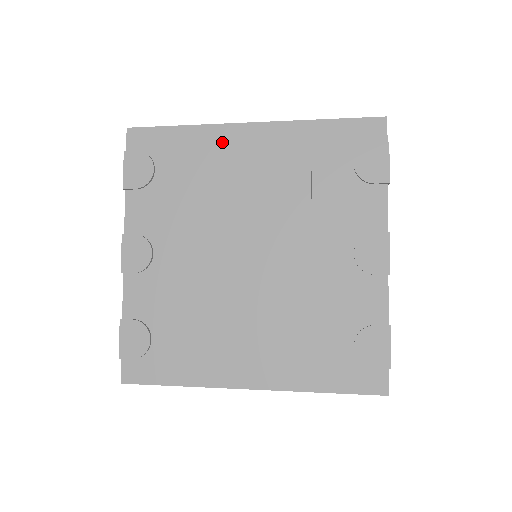
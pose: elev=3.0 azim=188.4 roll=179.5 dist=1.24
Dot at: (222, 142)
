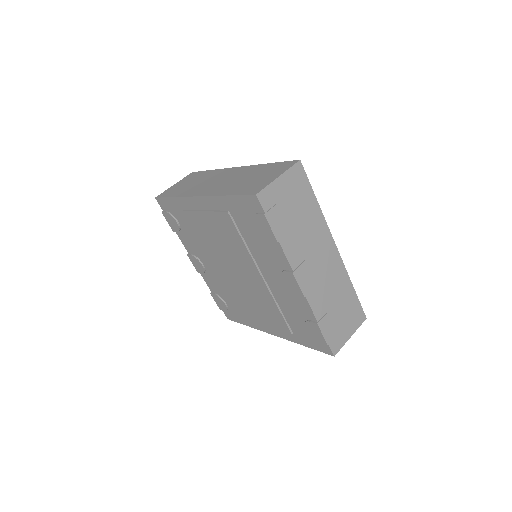
Dot at: (193, 208)
